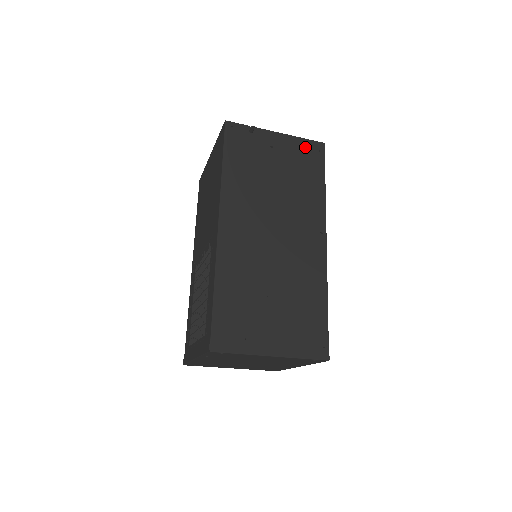
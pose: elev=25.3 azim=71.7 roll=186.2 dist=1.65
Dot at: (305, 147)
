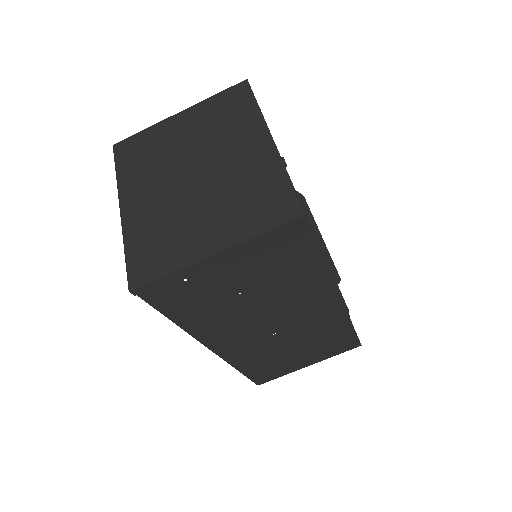
Dot at: occluded
